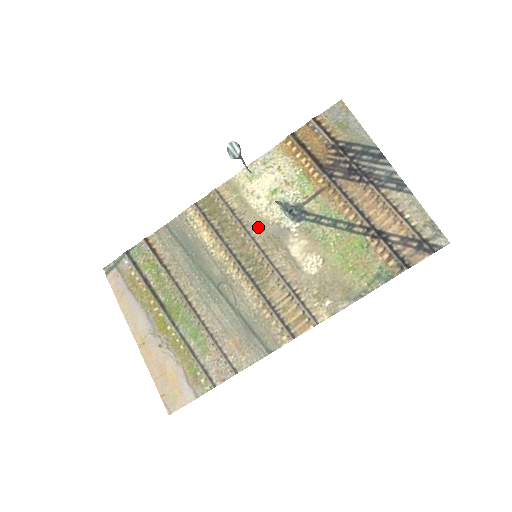
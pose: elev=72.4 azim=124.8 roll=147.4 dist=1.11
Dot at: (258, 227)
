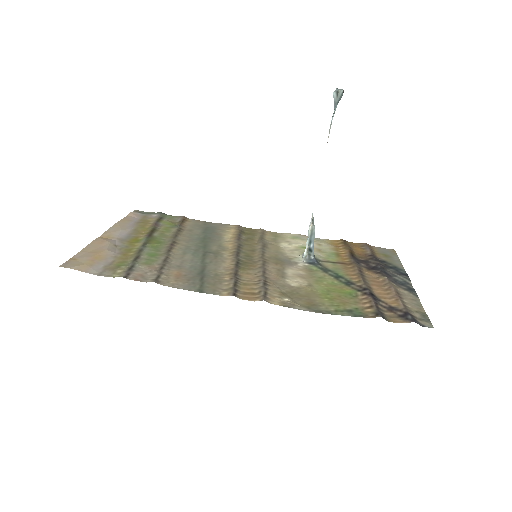
Dot at: (274, 252)
